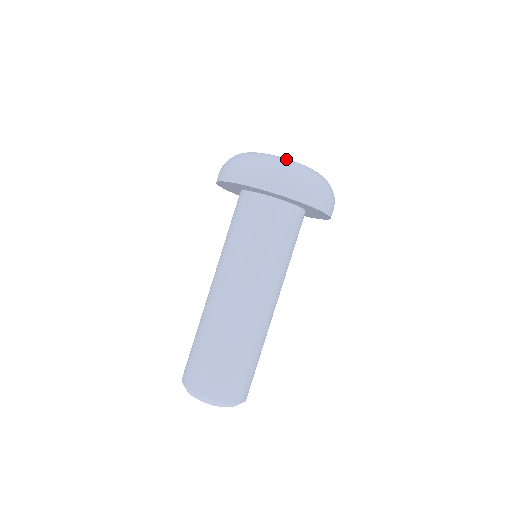
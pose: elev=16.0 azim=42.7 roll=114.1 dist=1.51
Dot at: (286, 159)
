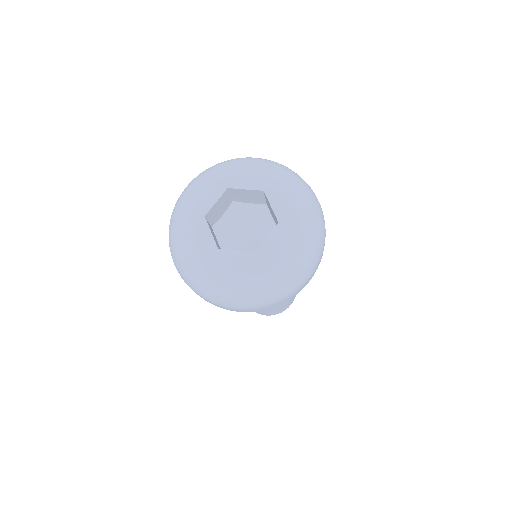
Dot at: (193, 257)
